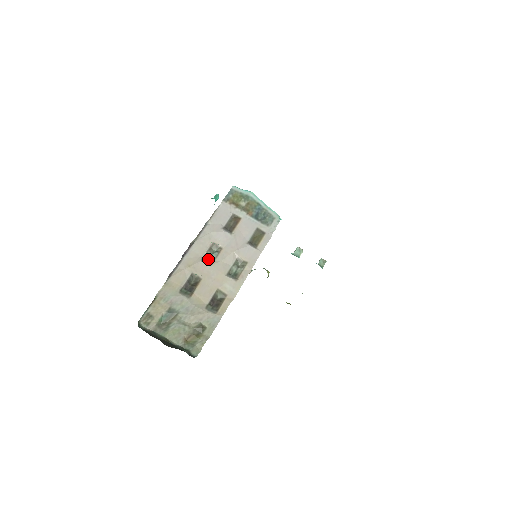
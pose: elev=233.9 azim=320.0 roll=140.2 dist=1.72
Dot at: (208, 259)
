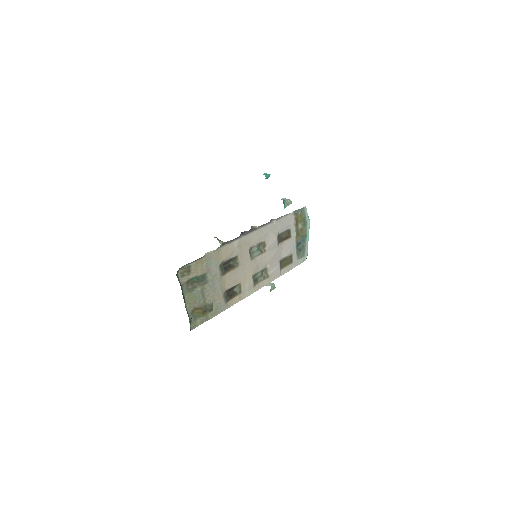
Dot at: (252, 252)
